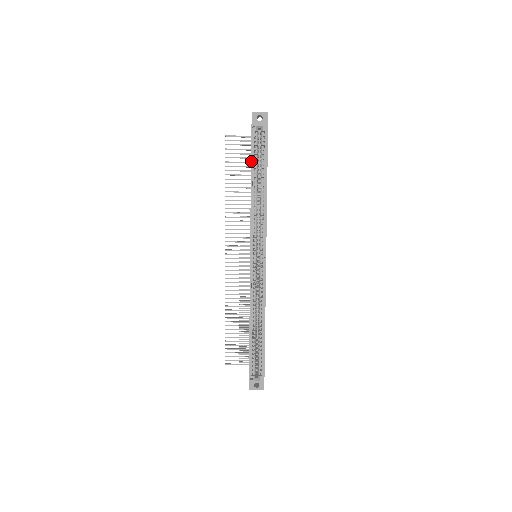
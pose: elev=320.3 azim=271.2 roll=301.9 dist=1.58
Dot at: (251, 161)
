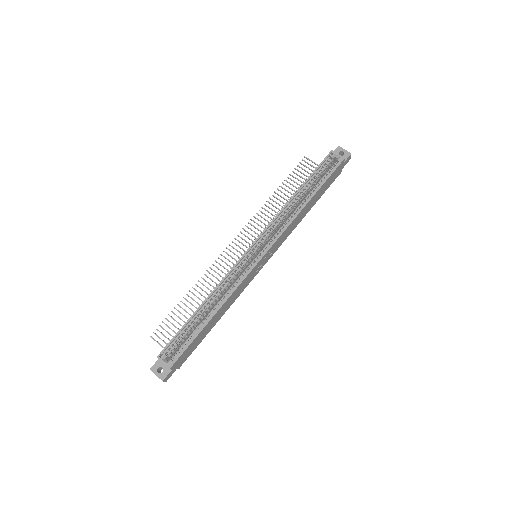
Dot at: (311, 175)
